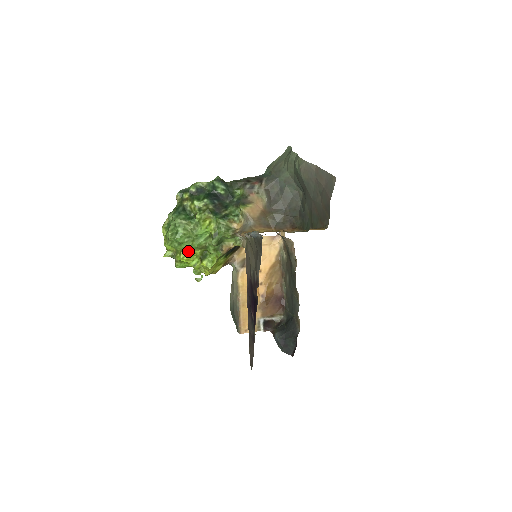
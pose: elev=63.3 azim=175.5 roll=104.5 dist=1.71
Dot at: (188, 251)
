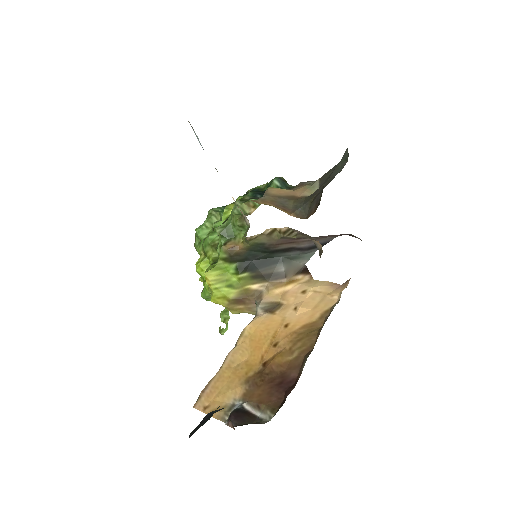
Dot at: (205, 256)
